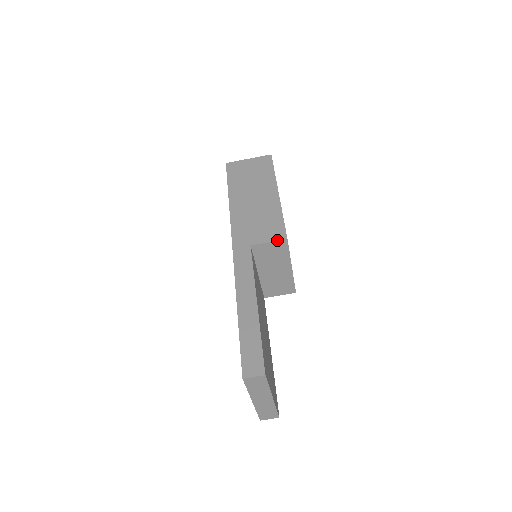
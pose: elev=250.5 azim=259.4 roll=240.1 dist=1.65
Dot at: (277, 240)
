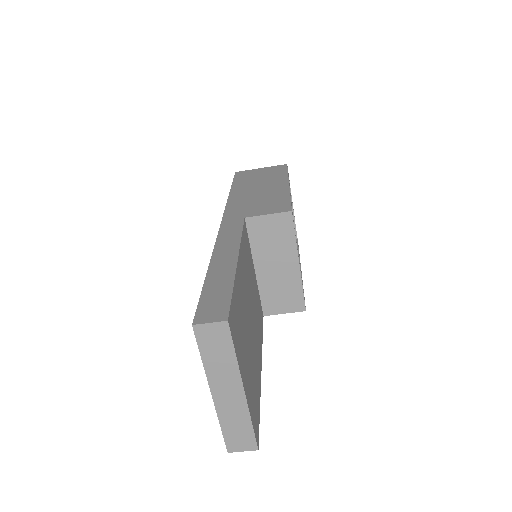
Dot at: (278, 212)
